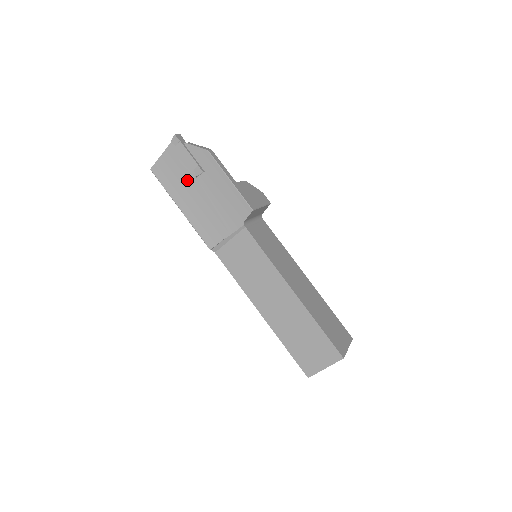
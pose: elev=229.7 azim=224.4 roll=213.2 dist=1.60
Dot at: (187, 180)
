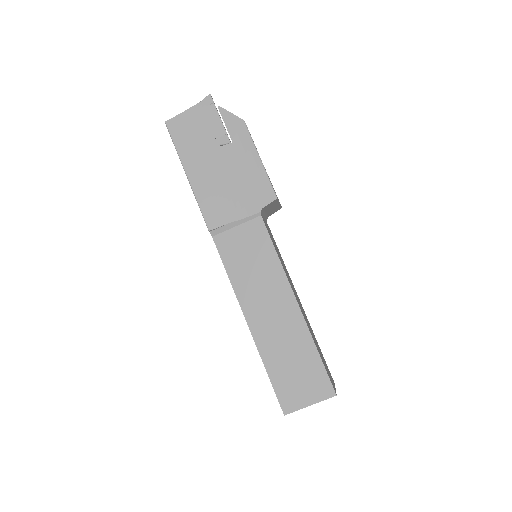
Dot at: (207, 146)
